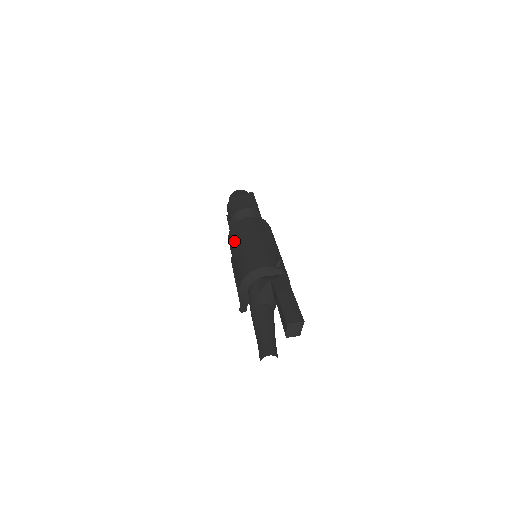
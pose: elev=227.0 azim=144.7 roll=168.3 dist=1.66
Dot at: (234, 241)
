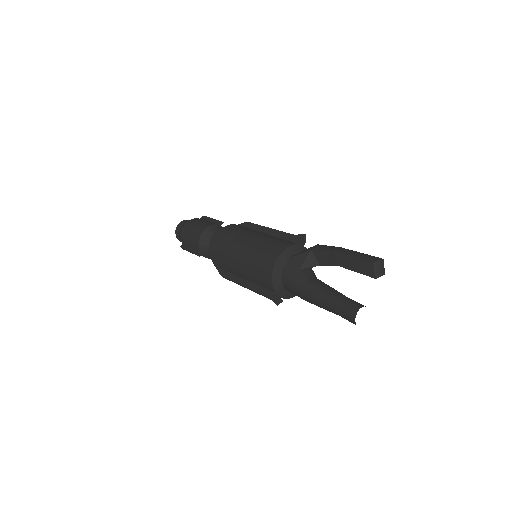
Dot at: (229, 245)
